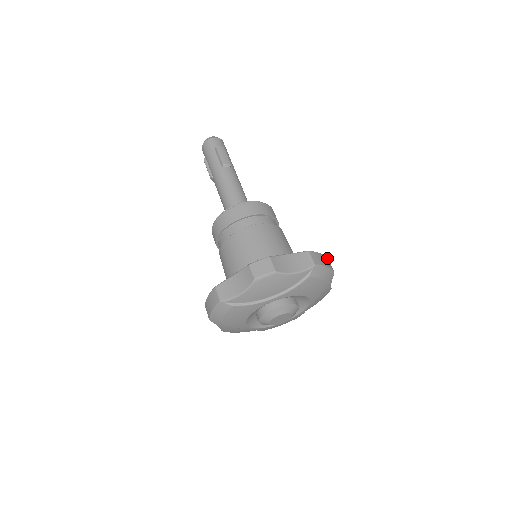
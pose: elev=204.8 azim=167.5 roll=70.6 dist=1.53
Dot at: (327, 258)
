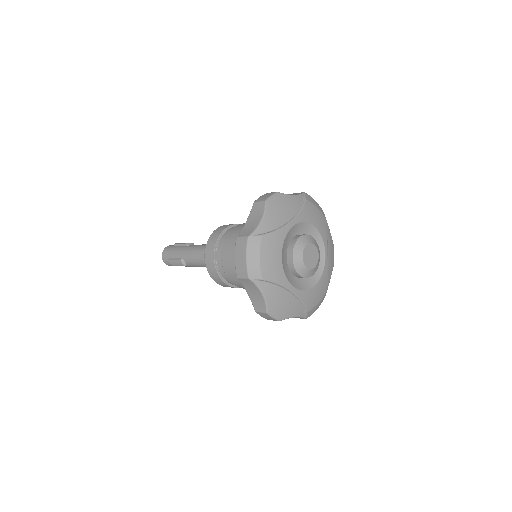
Dot at: occluded
